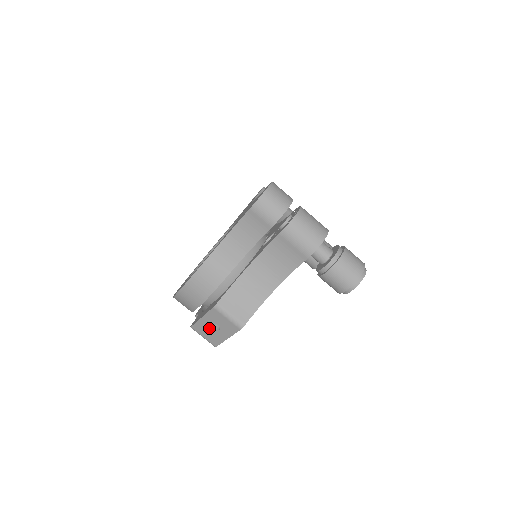
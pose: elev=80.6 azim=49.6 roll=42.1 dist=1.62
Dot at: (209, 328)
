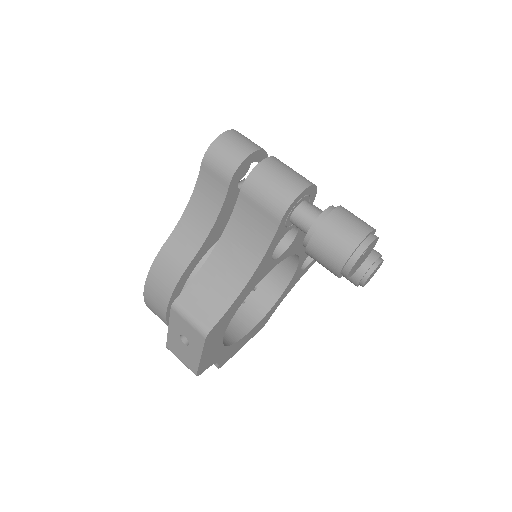
Dot at: (180, 344)
